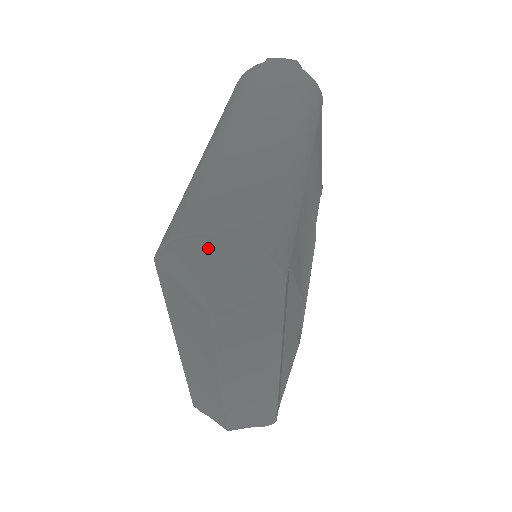
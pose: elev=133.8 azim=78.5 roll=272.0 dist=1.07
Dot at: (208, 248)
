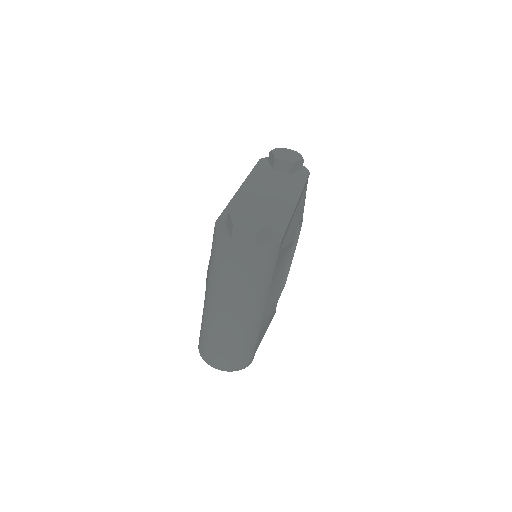
Dot at: occluded
